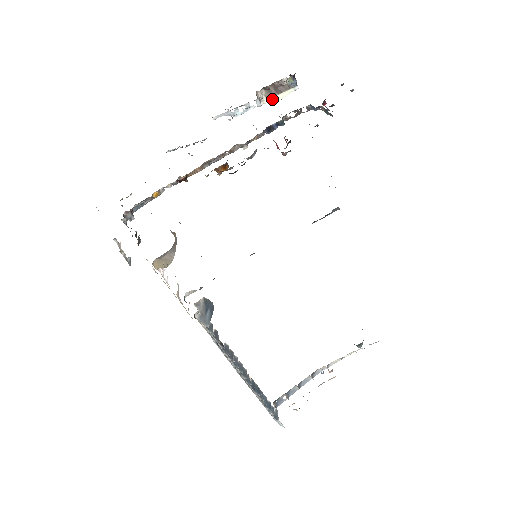
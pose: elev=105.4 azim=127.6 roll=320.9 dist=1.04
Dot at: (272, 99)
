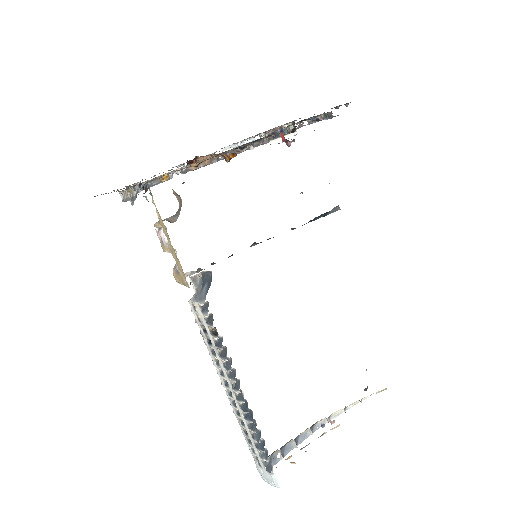
Dot at: (274, 141)
